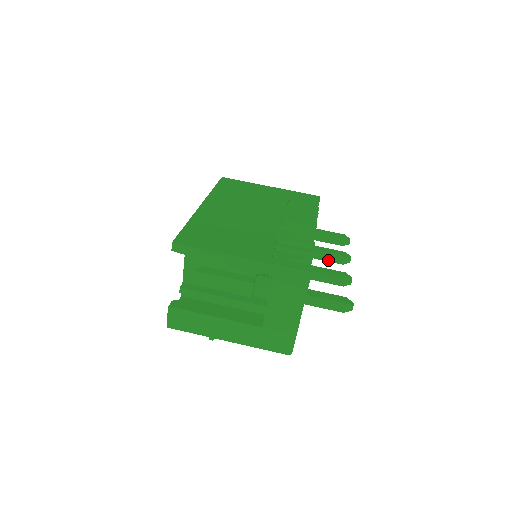
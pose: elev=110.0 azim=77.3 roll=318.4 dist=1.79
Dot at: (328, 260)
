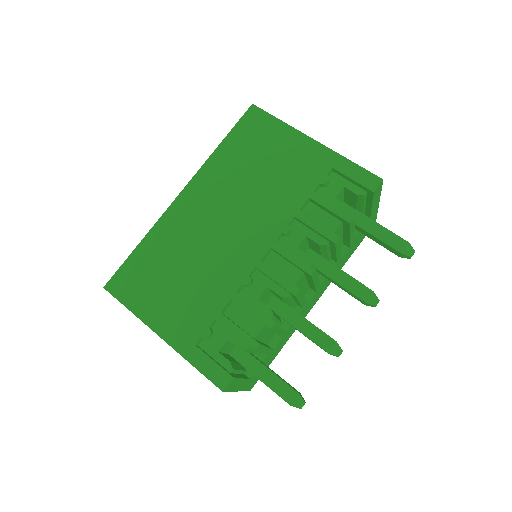
Dot at: occluded
